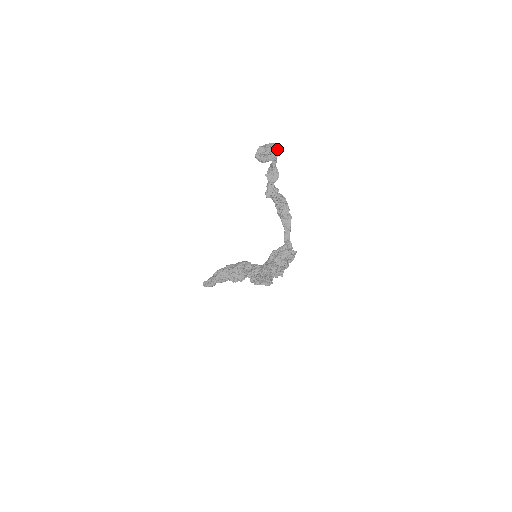
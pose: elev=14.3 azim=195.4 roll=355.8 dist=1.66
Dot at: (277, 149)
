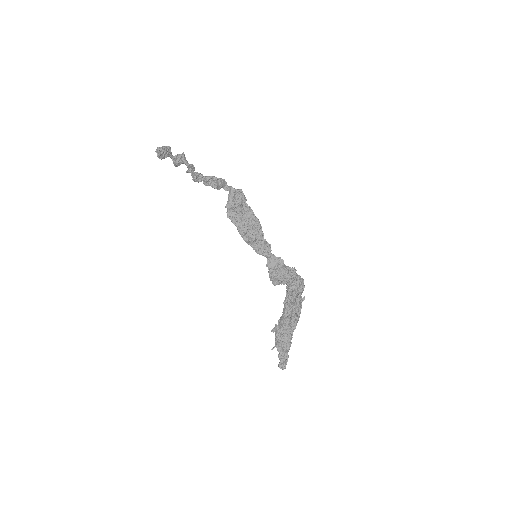
Dot at: (181, 154)
